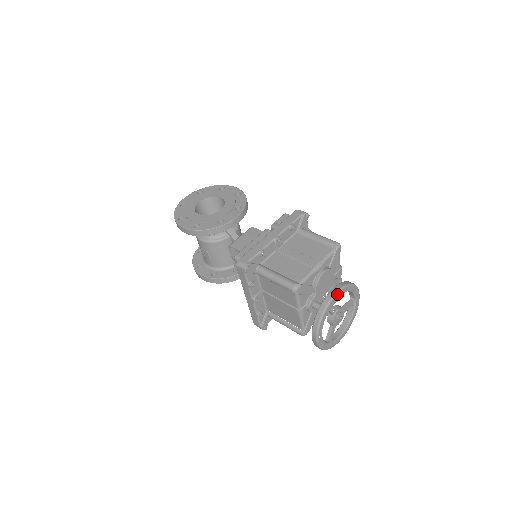
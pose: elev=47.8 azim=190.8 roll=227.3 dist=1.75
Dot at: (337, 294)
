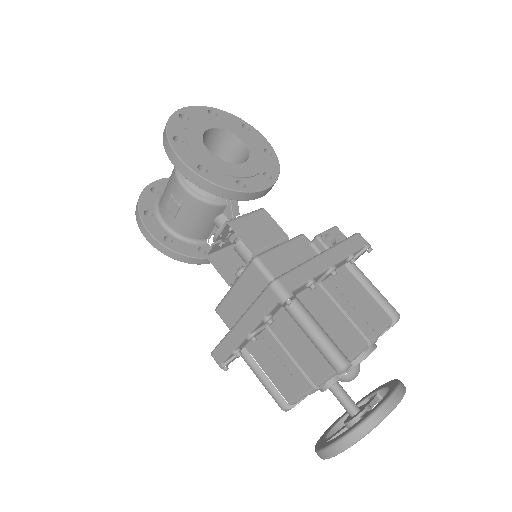
Dot at: (397, 404)
